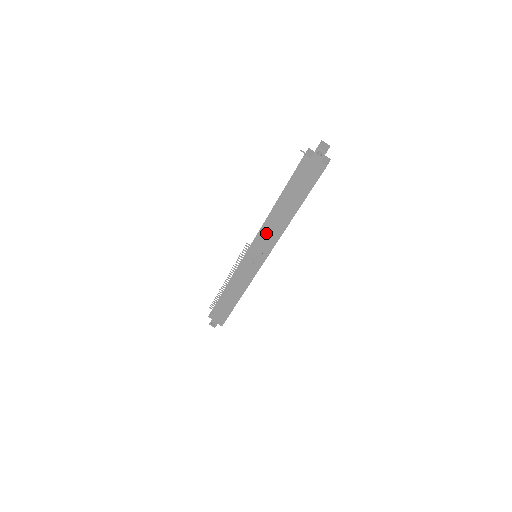
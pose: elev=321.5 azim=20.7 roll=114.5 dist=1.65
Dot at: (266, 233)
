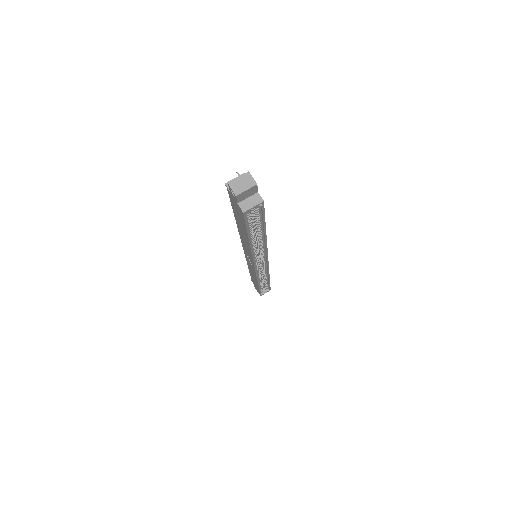
Dot at: occluded
